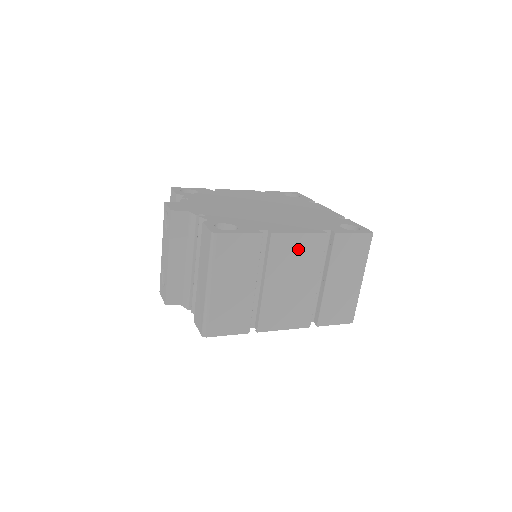
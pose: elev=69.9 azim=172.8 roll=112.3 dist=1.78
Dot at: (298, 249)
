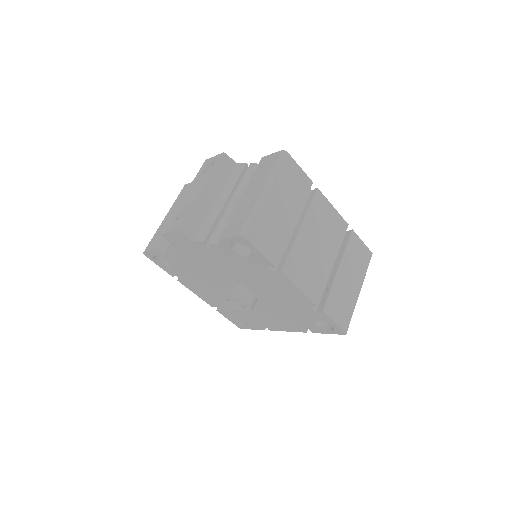
Dot at: (329, 219)
